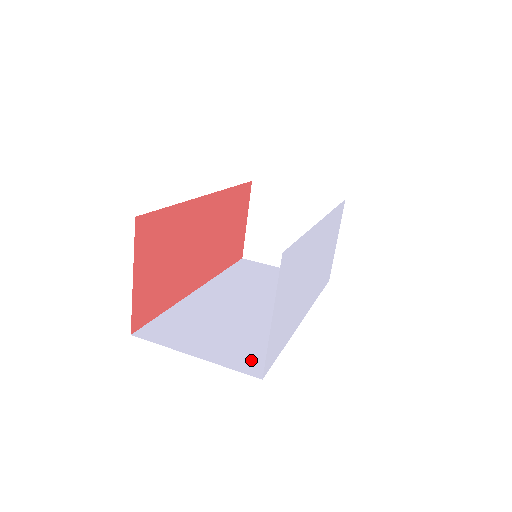
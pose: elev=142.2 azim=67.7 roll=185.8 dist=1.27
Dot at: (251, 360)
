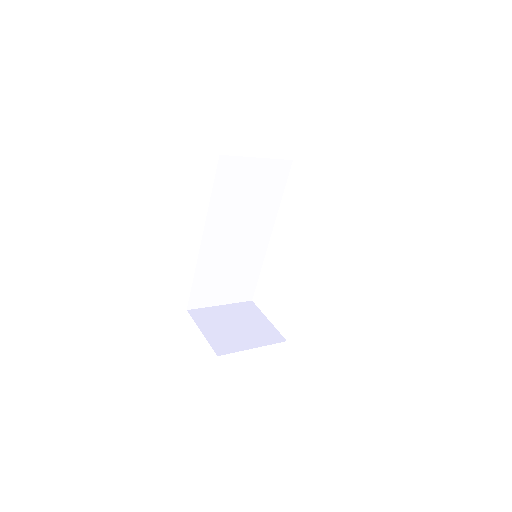
Dot at: occluded
